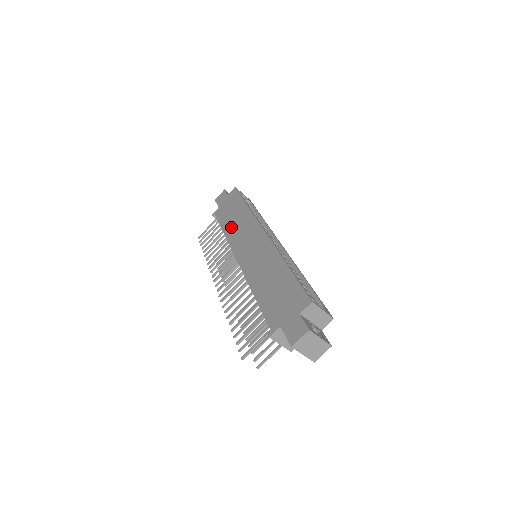
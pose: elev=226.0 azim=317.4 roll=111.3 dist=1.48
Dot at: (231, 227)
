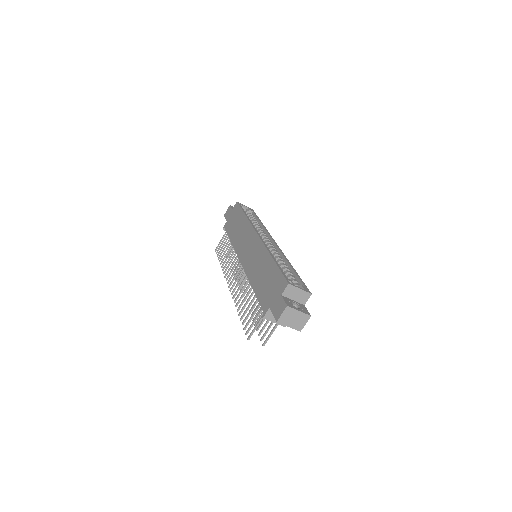
Dot at: (235, 236)
